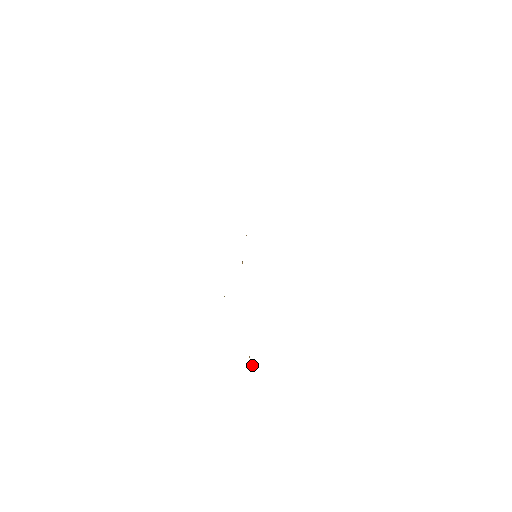
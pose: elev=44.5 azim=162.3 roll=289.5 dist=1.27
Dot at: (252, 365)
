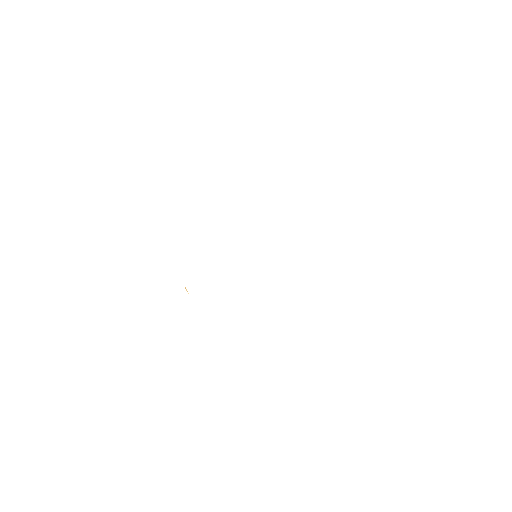
Dot at: (186, 289)
